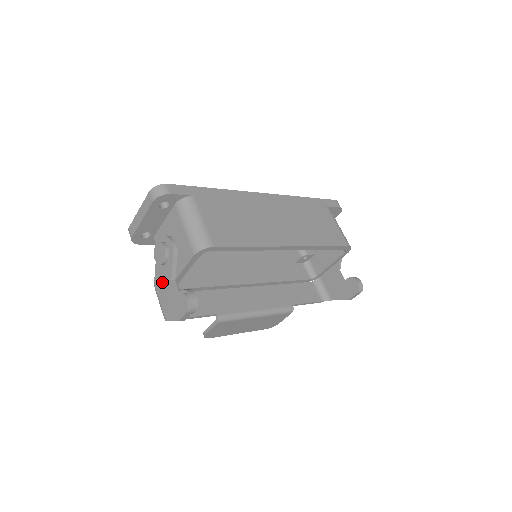
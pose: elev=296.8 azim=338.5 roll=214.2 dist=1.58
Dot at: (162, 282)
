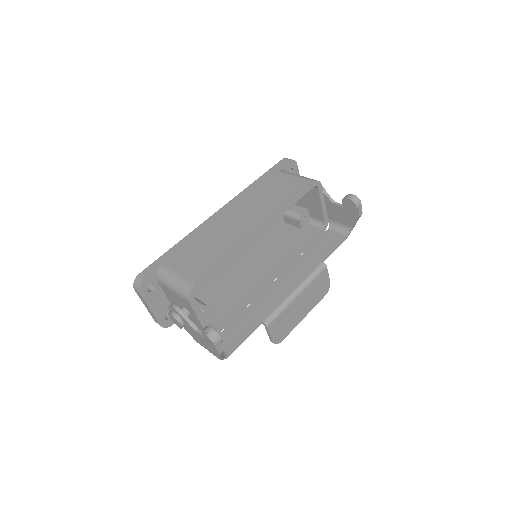
Dot at: (196, 337)
